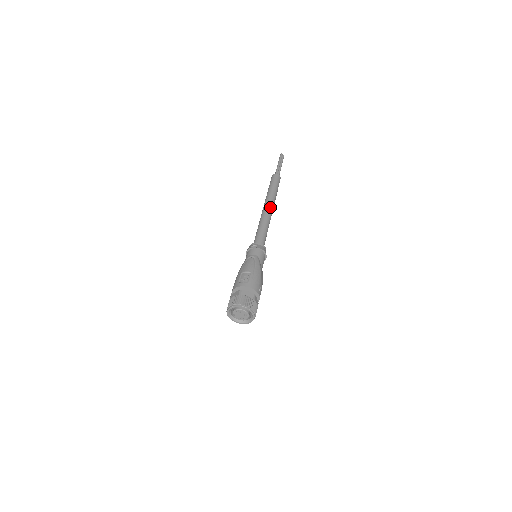
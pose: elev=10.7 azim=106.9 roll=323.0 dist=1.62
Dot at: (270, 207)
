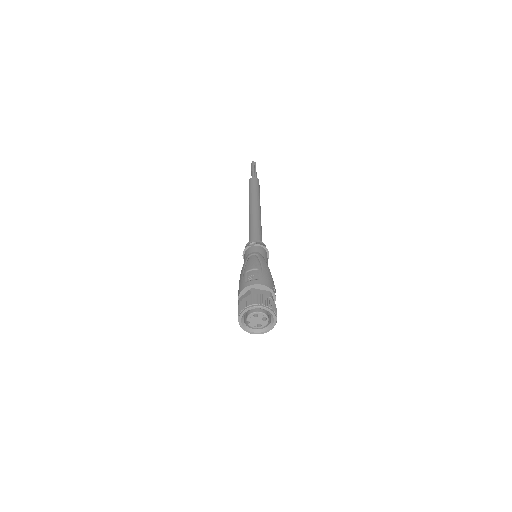
Dot at: (257, 207)
